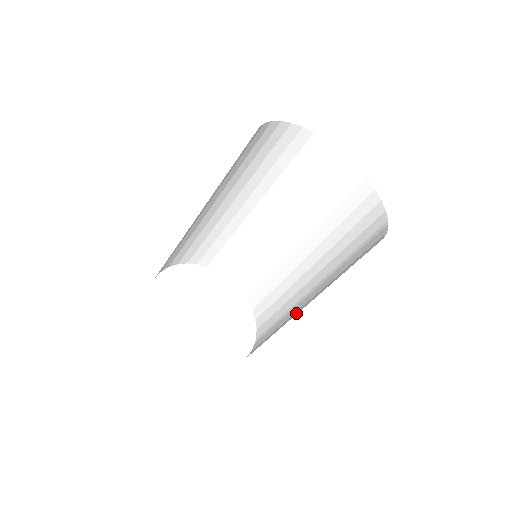
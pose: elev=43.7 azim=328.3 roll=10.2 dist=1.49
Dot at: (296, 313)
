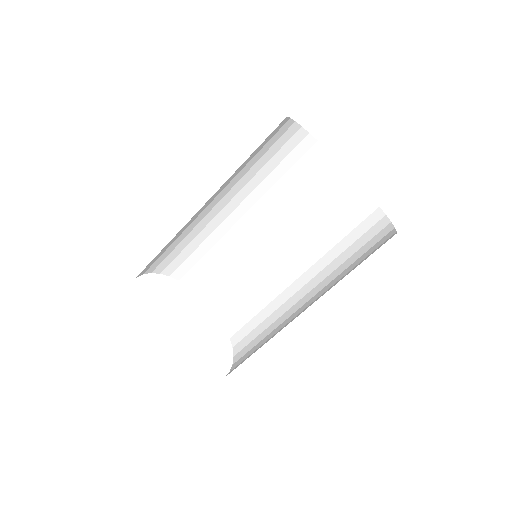
Dot at: occluded
